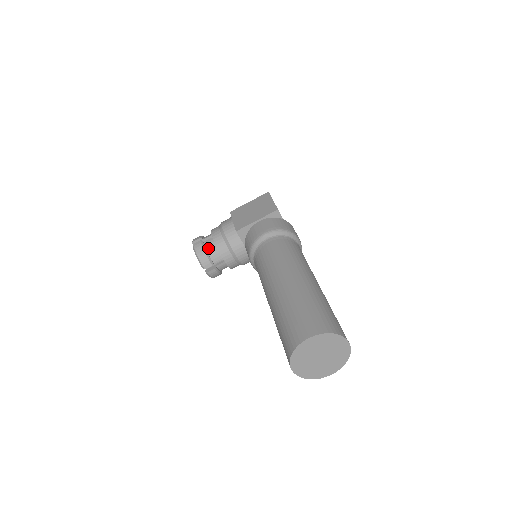
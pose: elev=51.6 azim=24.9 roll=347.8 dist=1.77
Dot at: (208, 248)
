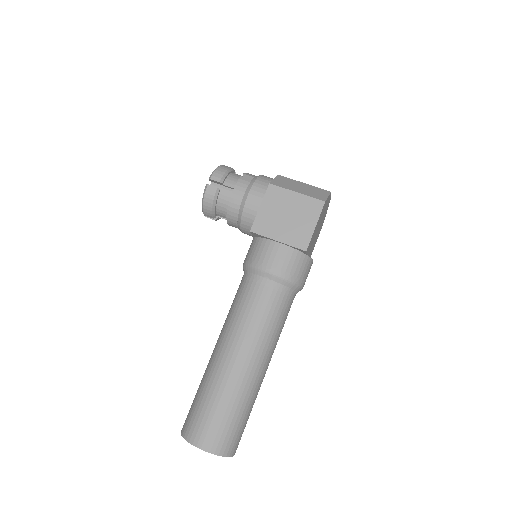
Dot at: (219, 202)
